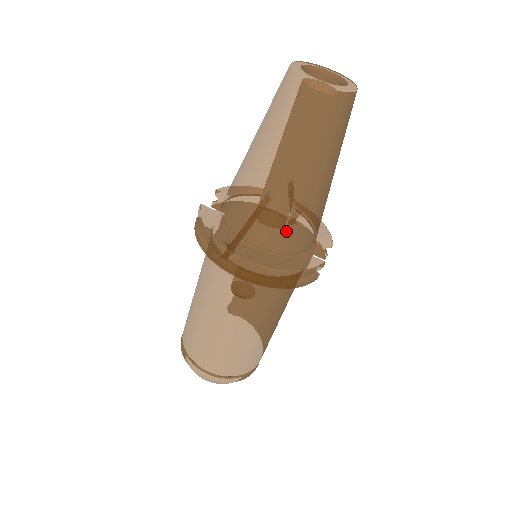
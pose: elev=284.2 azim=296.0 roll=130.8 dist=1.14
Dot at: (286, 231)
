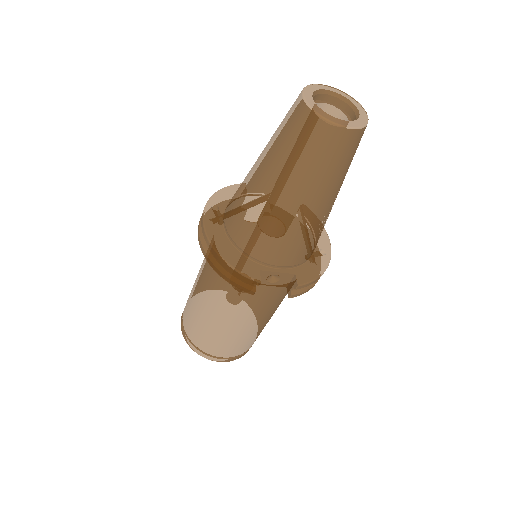
Dot at: (242, 224)
